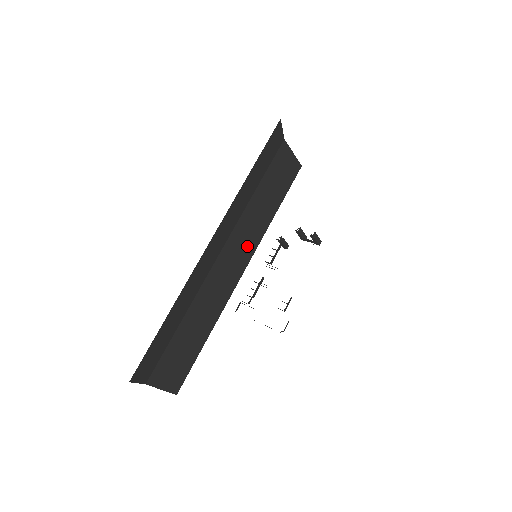
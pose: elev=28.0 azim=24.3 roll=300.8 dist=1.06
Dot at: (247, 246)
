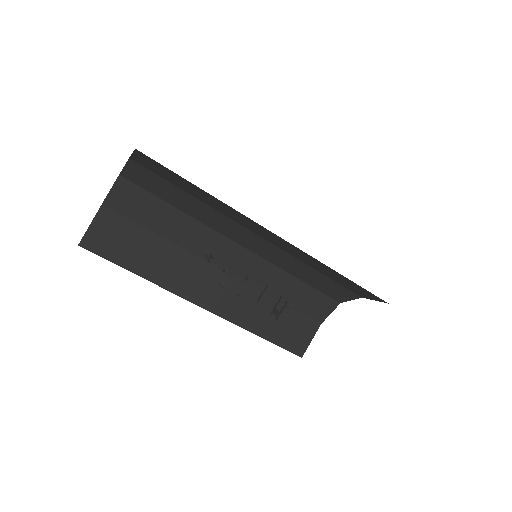
Dot at: (228, 305)
